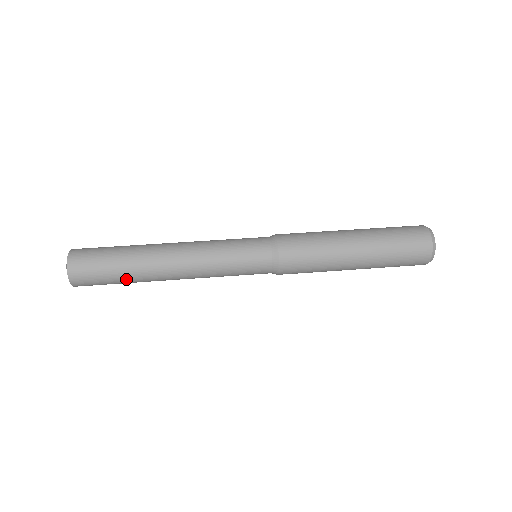
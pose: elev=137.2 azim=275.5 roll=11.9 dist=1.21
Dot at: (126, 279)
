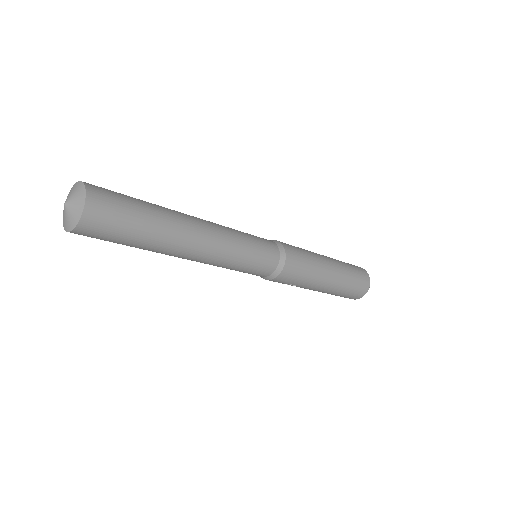
Dot at: (150, 232)
